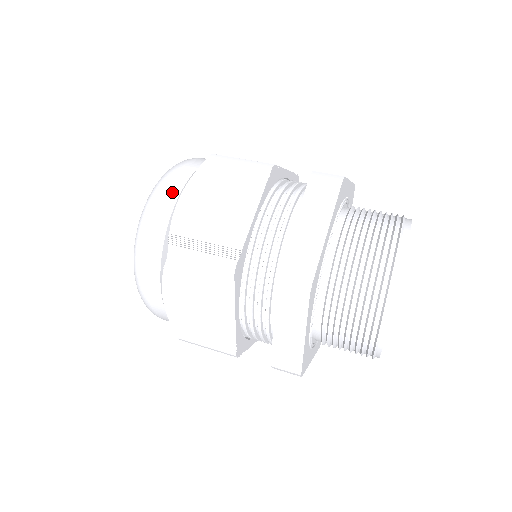
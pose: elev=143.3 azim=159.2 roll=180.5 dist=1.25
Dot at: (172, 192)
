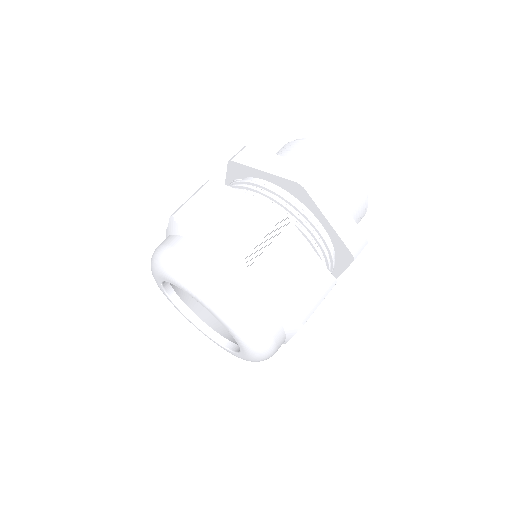
Dot at: (185, 245)
